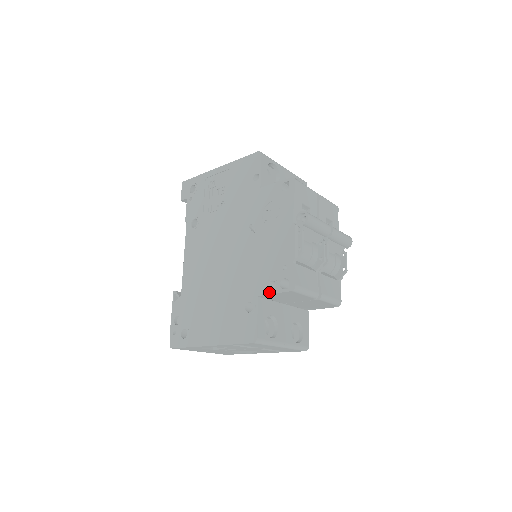
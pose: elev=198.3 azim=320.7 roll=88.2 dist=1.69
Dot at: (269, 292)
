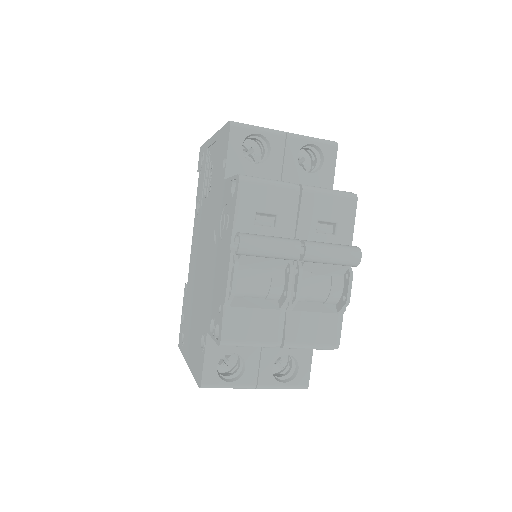
Dot at: (210, 333)
